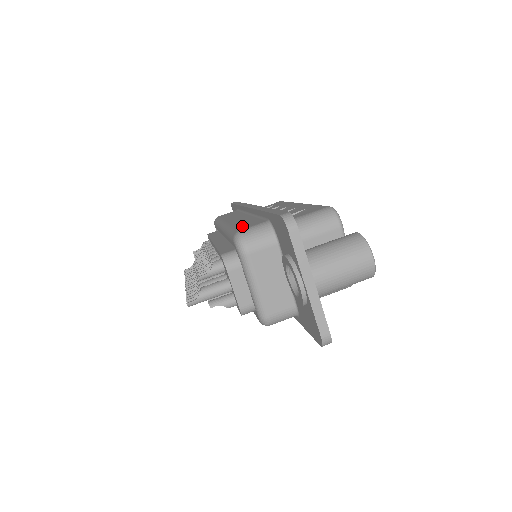
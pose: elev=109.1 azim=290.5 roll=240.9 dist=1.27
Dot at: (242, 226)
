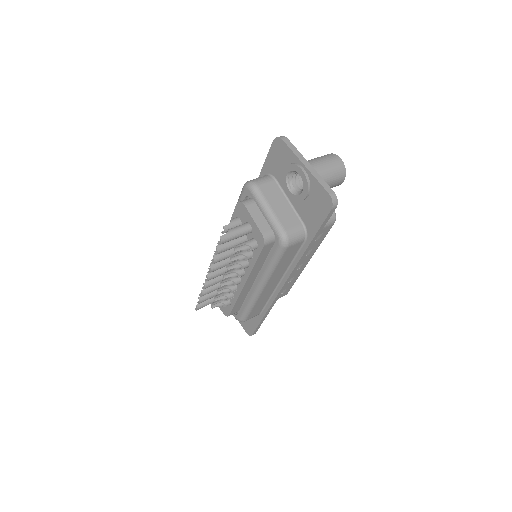
Dot at: occluded
